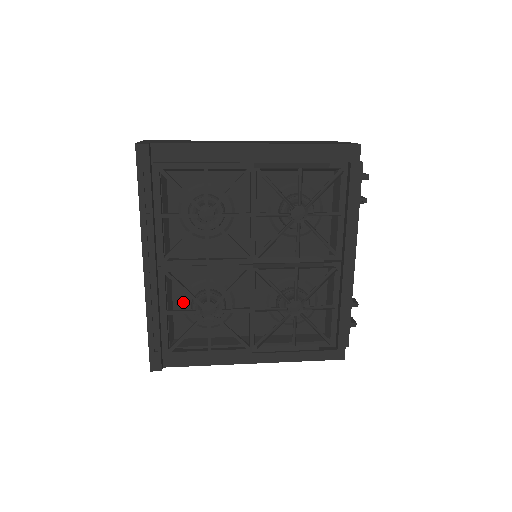
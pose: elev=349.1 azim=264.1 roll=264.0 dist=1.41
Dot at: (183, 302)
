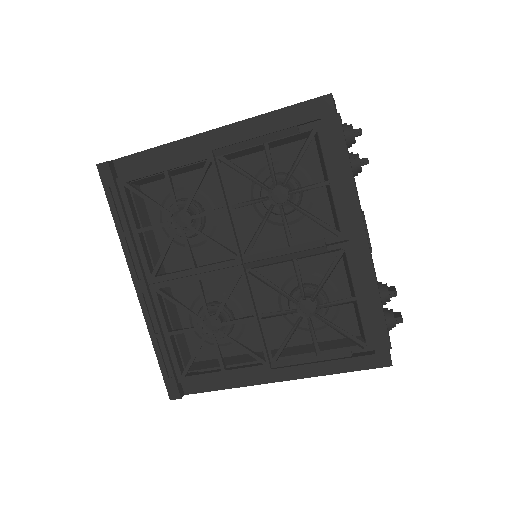
Dot at: (191, 320)
